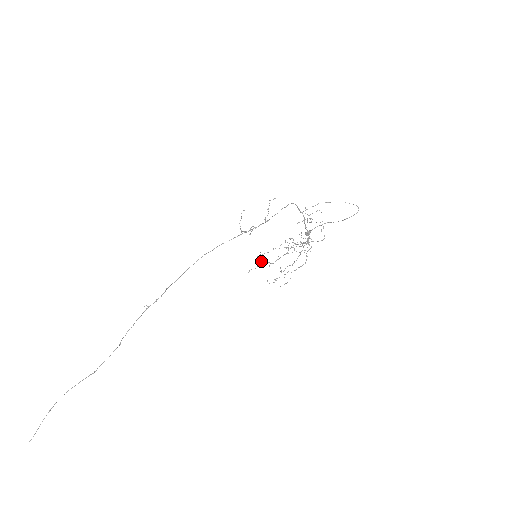
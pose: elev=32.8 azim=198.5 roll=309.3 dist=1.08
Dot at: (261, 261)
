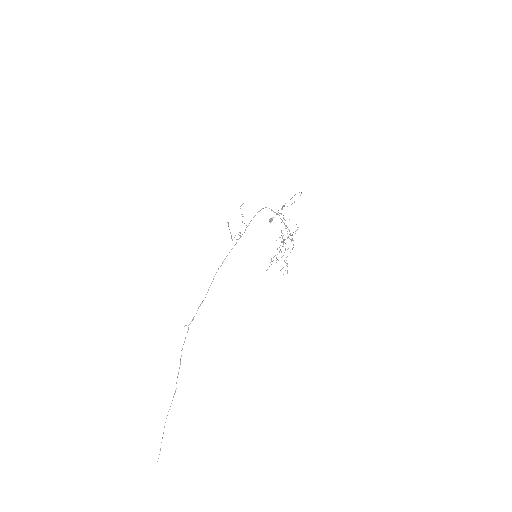
Dot at: occluded
